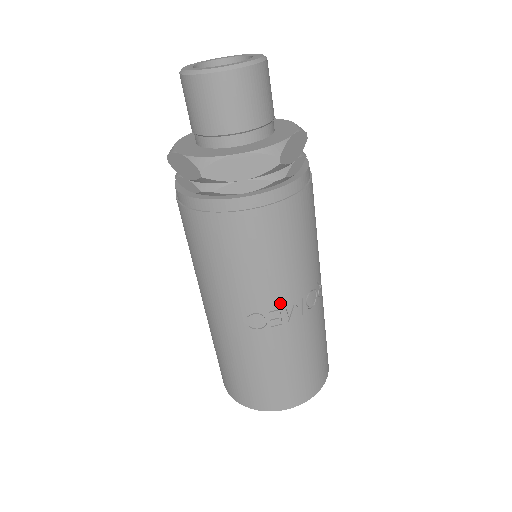
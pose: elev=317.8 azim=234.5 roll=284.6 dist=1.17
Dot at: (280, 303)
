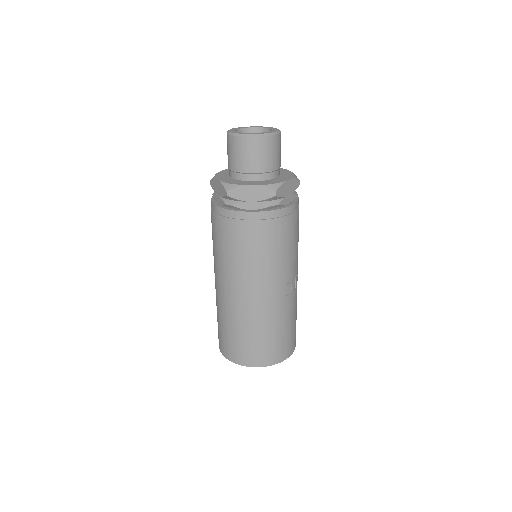
Dot at: (296, 273)
